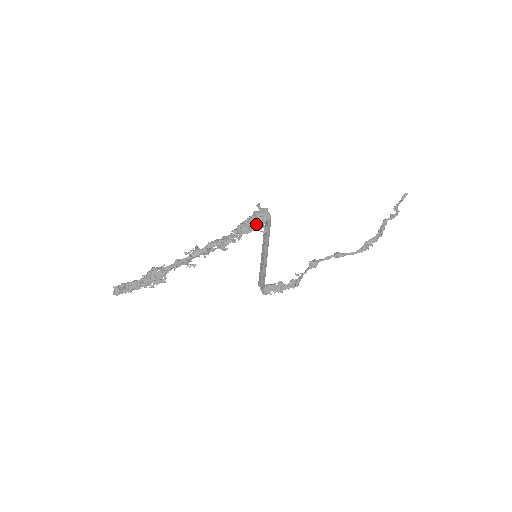
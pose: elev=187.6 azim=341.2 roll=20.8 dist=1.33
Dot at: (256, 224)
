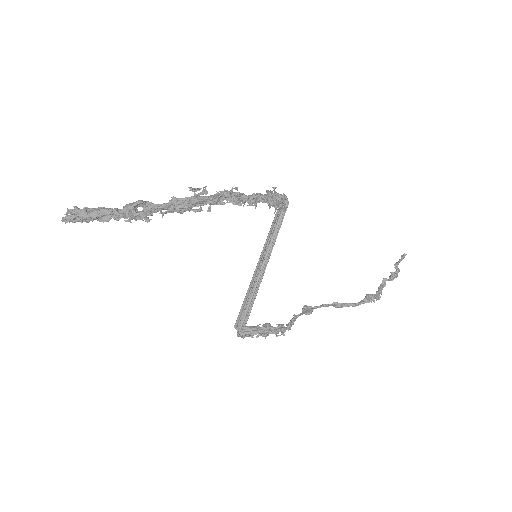
Dot at: (273, 201)
